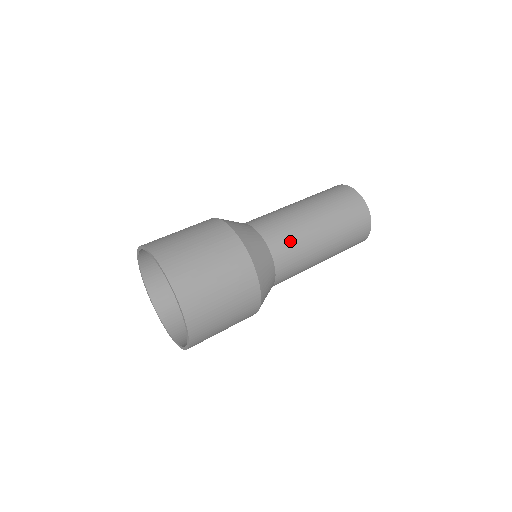
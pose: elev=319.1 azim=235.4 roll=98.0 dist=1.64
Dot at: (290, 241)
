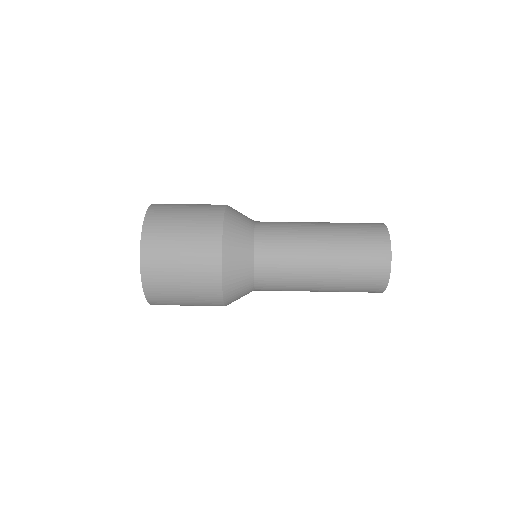
Dot at: (280, 229)
